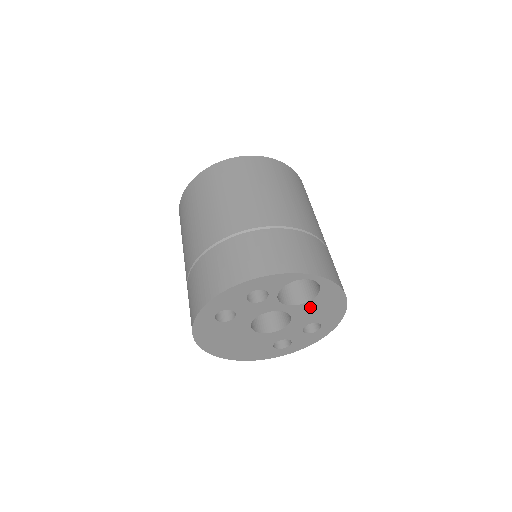
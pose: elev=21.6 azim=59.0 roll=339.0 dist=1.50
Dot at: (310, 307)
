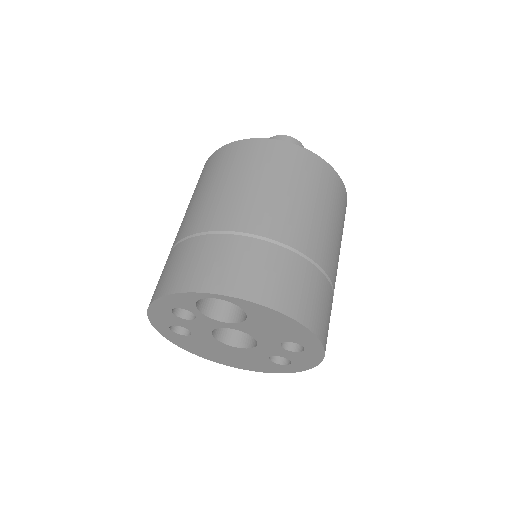
Dot at: (257, 325)
